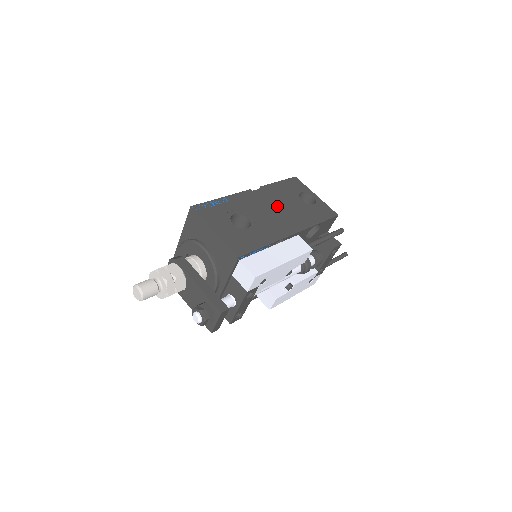
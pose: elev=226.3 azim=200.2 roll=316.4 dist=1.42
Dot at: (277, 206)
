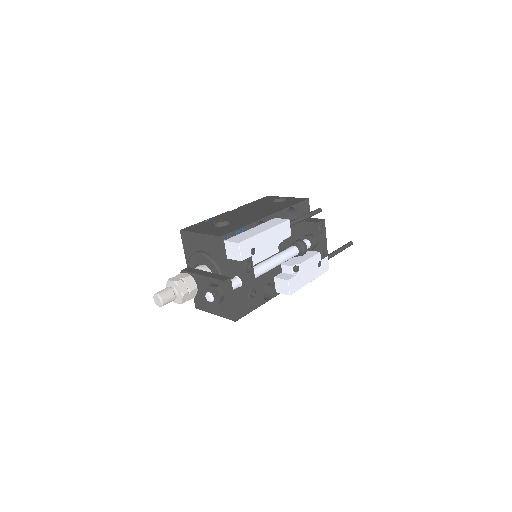
Dot at: (253, 210)
